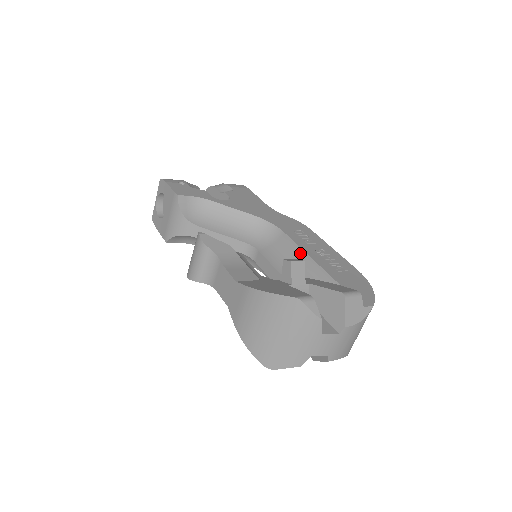
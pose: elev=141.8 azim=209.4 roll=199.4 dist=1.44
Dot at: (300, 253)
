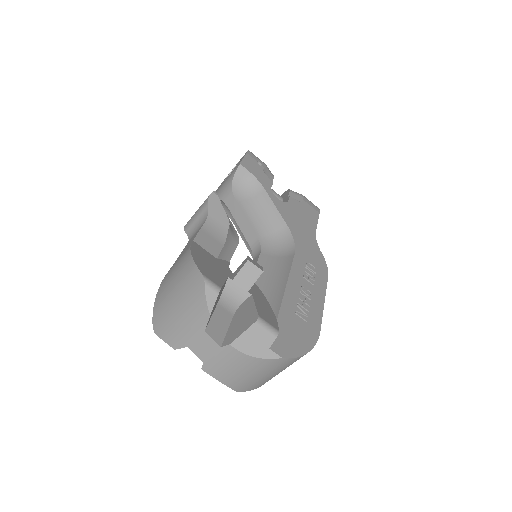
Dot at: (284, 276)
